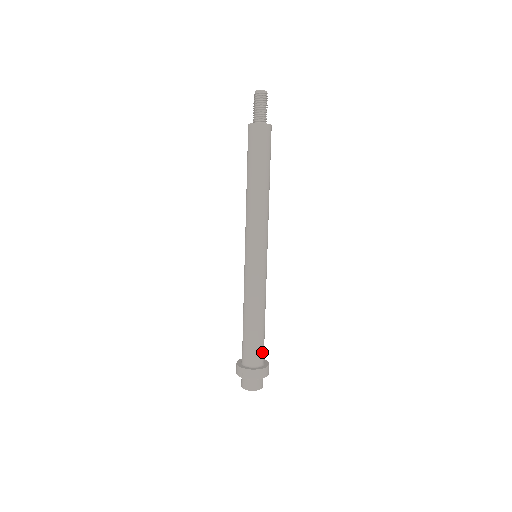
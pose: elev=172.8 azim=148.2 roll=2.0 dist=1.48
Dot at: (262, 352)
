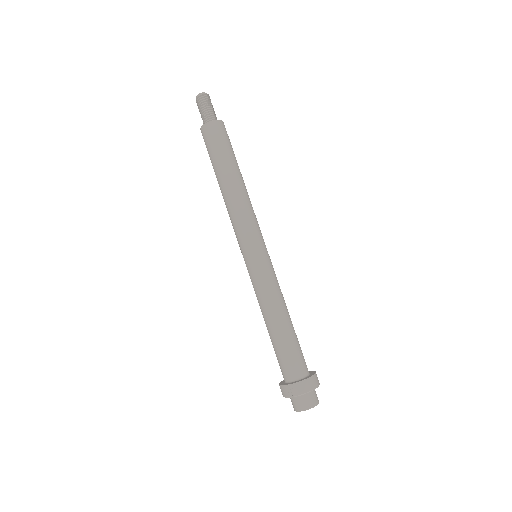
Dot at: (303, 359)
